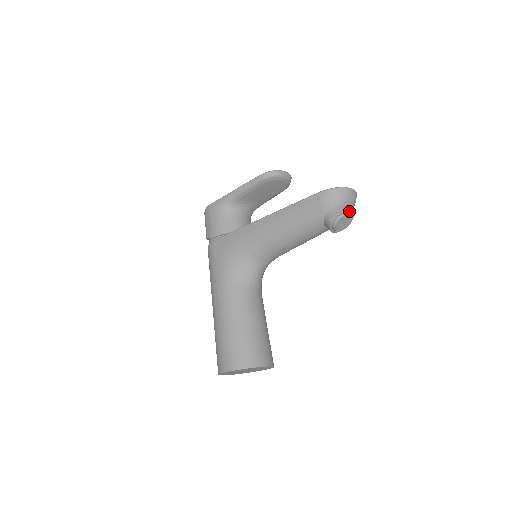
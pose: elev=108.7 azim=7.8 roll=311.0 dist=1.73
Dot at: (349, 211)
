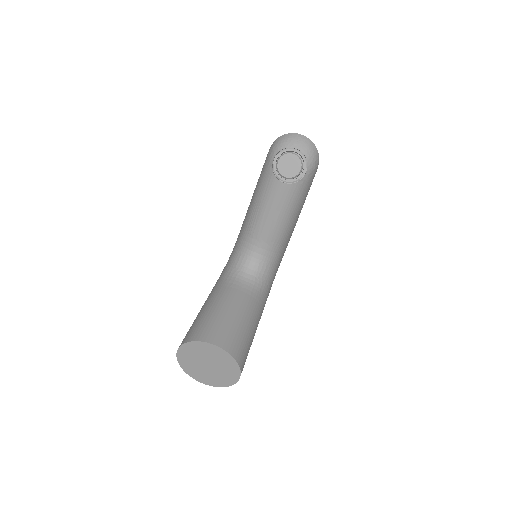
Dot at: occluded
